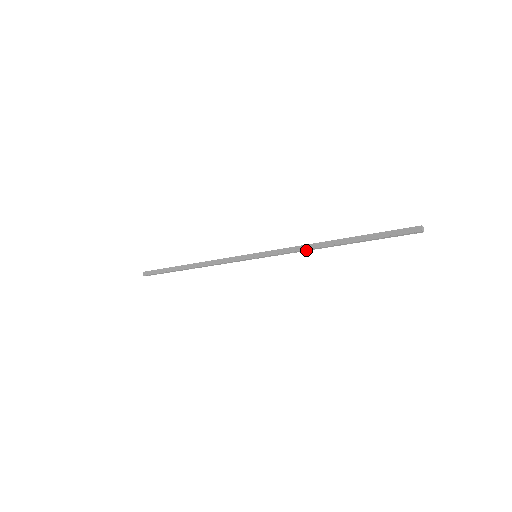
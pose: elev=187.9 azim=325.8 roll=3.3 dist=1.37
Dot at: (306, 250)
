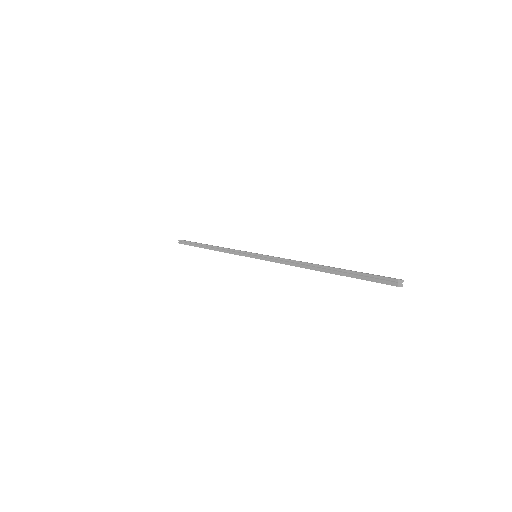
Dot at: (295, 265)
